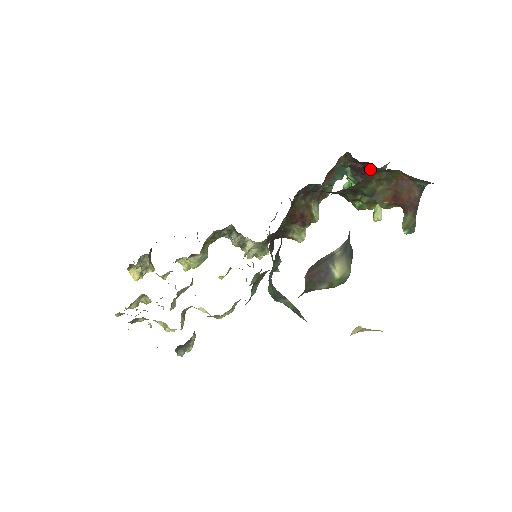
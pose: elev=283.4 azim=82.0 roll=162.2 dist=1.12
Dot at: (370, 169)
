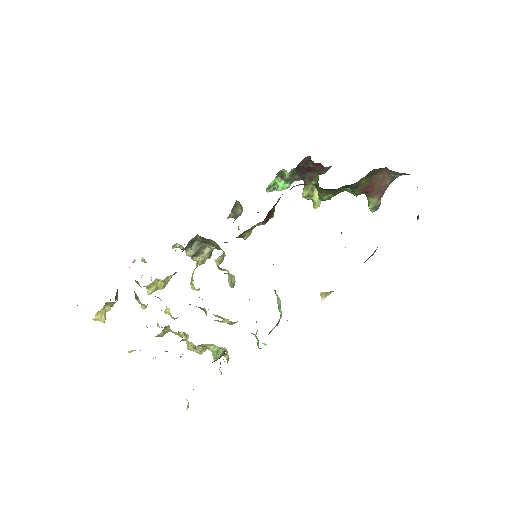
Dot at: occluded
